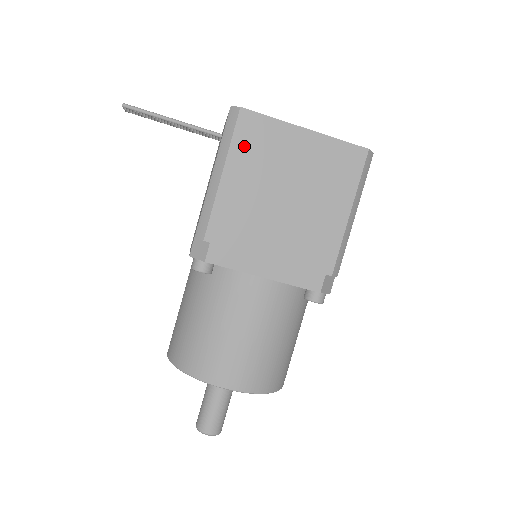
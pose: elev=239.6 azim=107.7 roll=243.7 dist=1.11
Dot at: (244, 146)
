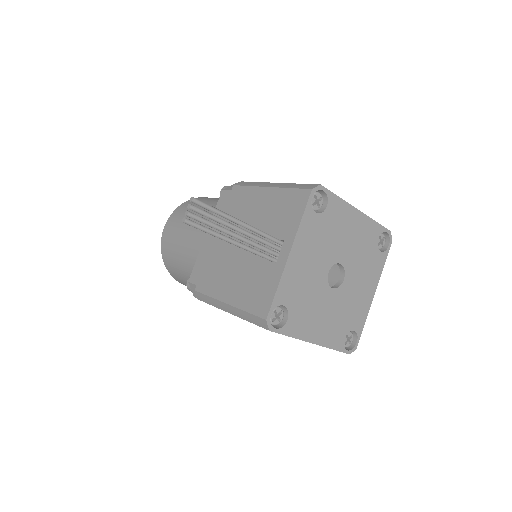
Dot at: occluded
